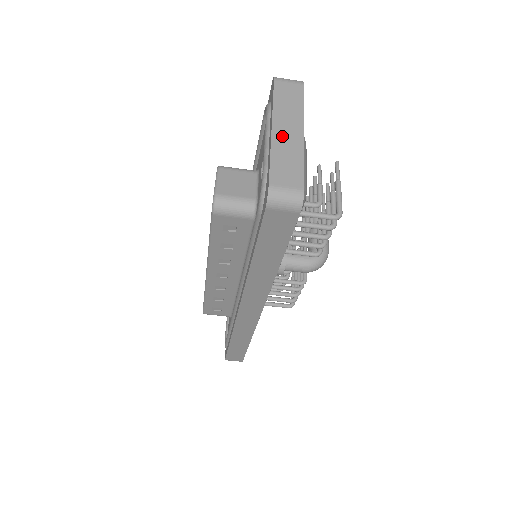
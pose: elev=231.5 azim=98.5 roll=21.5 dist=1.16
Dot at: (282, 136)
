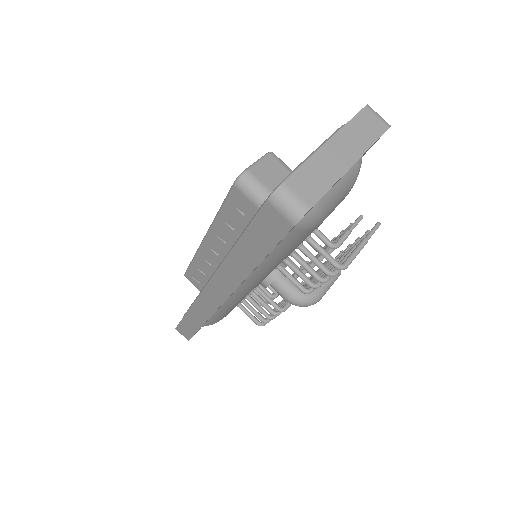
Dot at: (331, 153)
